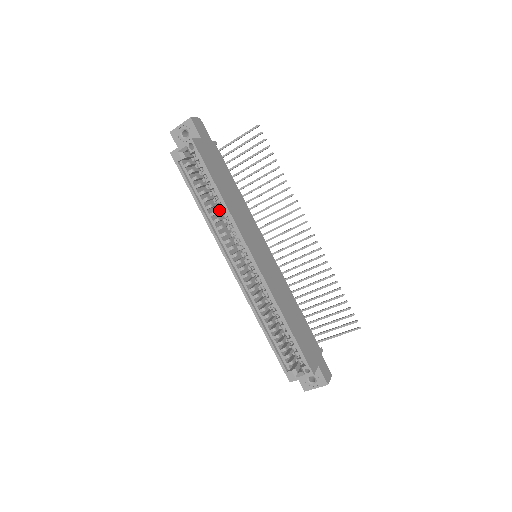
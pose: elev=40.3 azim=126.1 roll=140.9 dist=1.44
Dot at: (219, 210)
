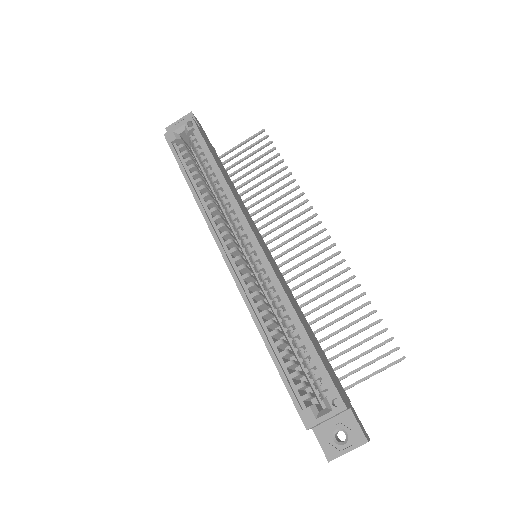
Dot at: (213, 198)
